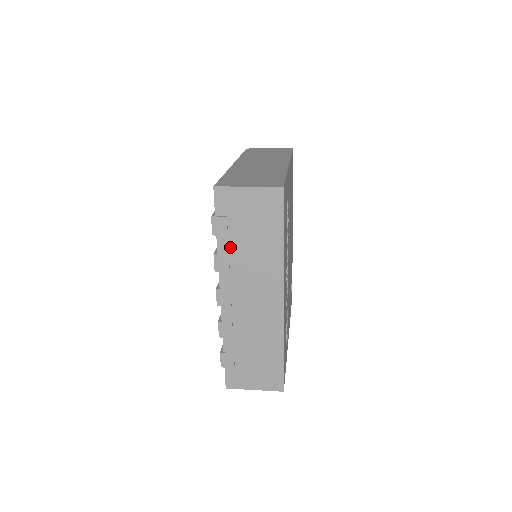
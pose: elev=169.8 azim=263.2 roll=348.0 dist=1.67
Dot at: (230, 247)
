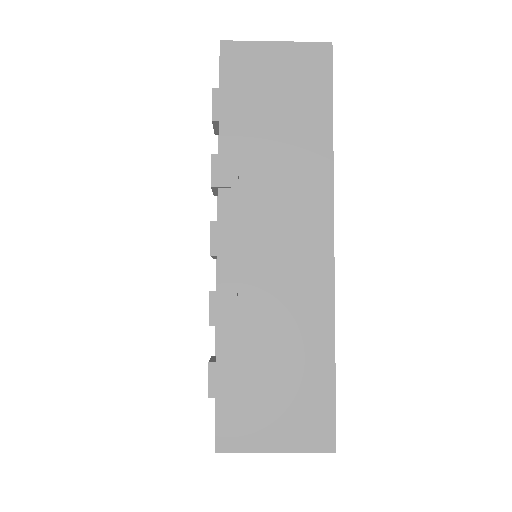
Dot at: (241, 142)
